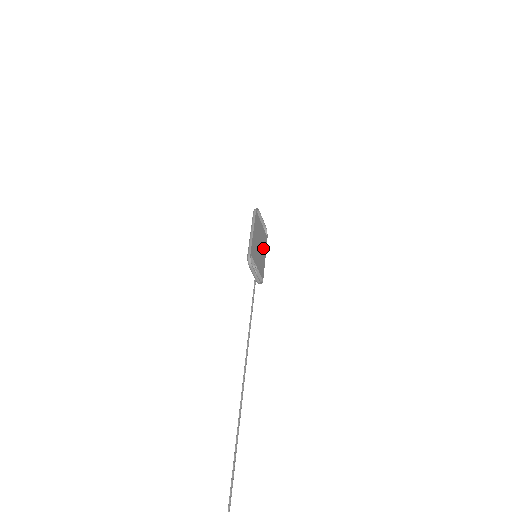
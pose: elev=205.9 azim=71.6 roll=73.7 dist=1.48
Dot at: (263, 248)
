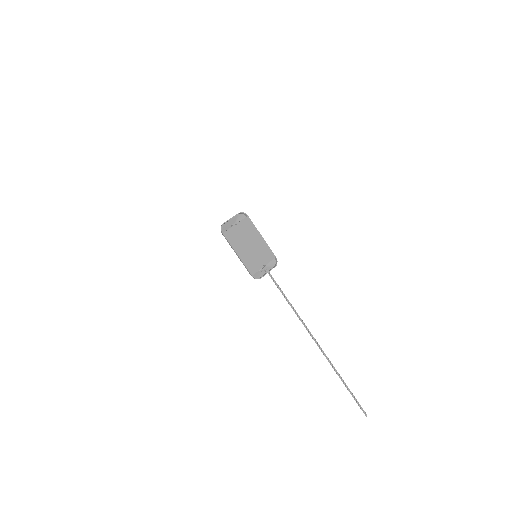
Dot at: (254, 236)
